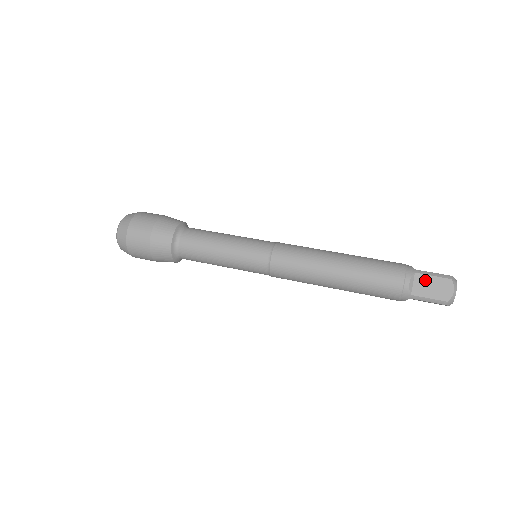
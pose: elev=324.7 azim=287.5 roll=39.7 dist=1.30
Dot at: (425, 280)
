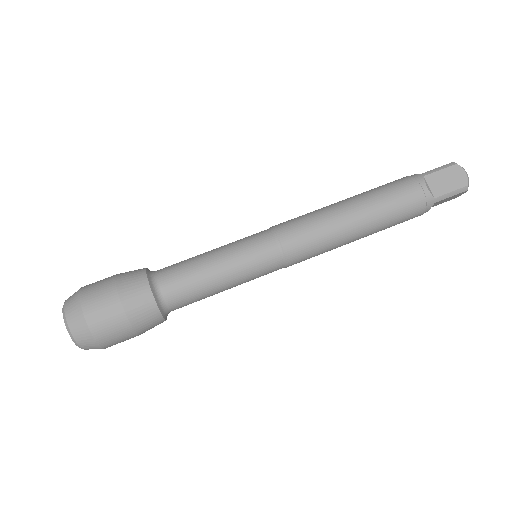
Dot at: (437, 178)
